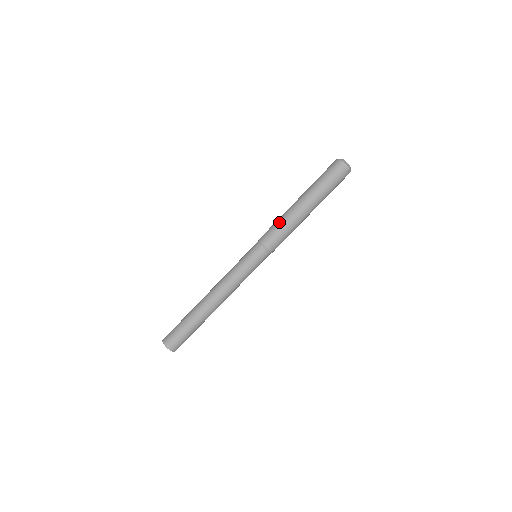
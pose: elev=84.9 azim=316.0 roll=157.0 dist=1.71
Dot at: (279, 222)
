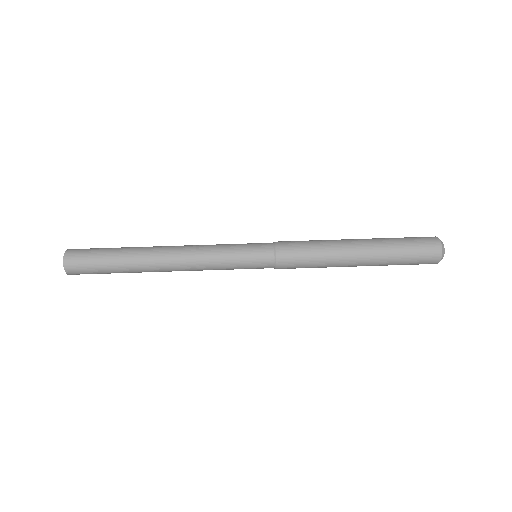
Dot at: (314, 240)
